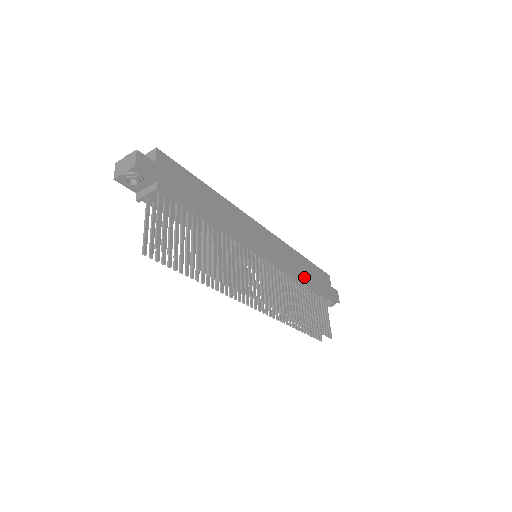
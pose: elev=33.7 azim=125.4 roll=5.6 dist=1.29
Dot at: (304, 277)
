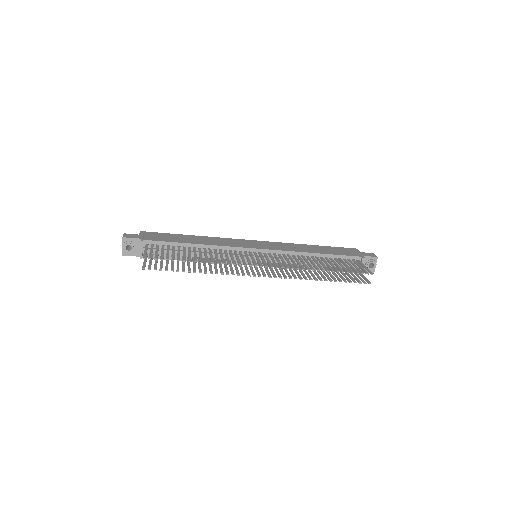
Dot at: (314, 252)
